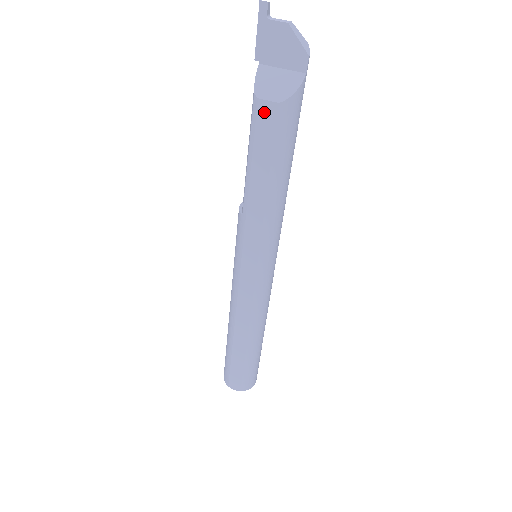
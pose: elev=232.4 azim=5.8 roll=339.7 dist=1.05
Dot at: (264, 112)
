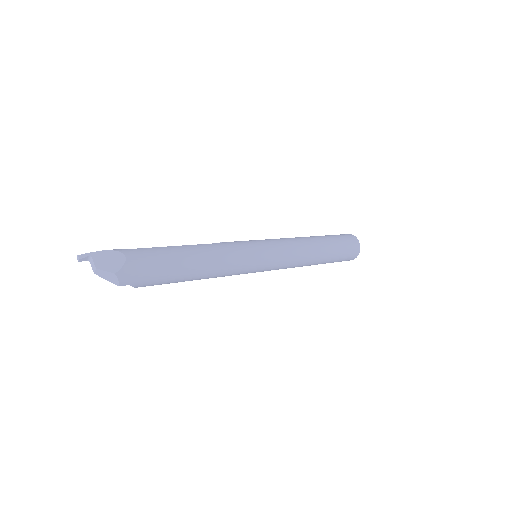
Dot at: occluded
